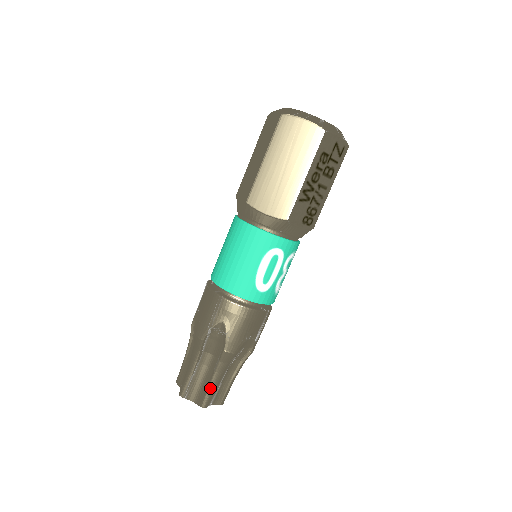
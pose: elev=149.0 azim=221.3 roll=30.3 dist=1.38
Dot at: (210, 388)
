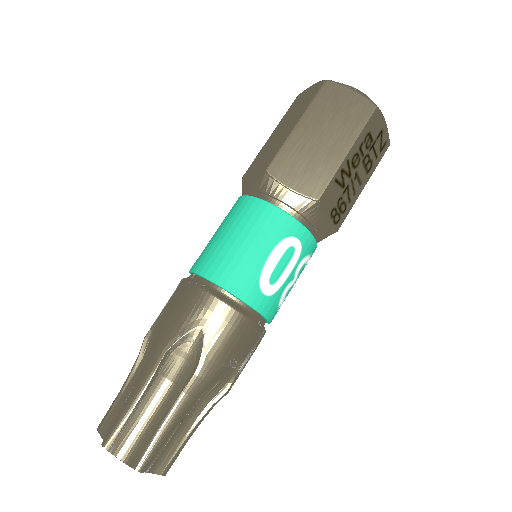
Dot at: (157, 437)
